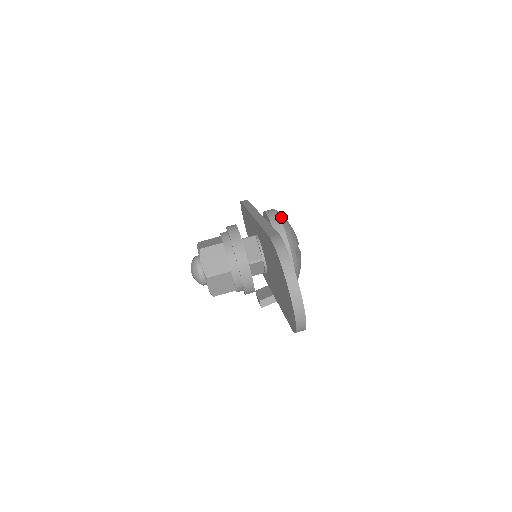
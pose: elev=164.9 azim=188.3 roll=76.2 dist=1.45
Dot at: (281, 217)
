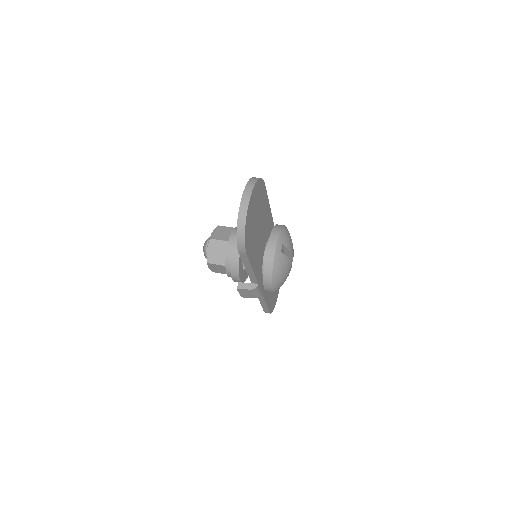
Dot at: (286, 227)
